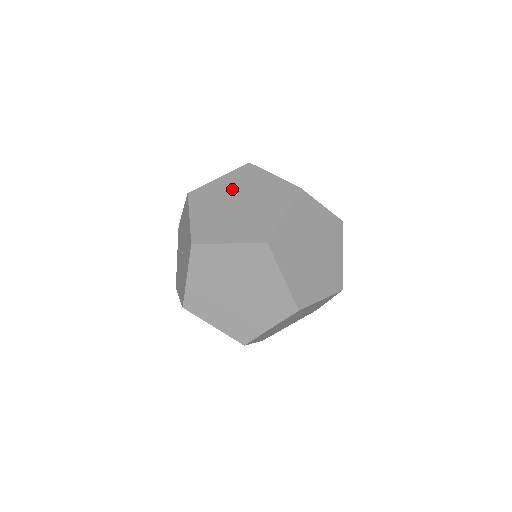
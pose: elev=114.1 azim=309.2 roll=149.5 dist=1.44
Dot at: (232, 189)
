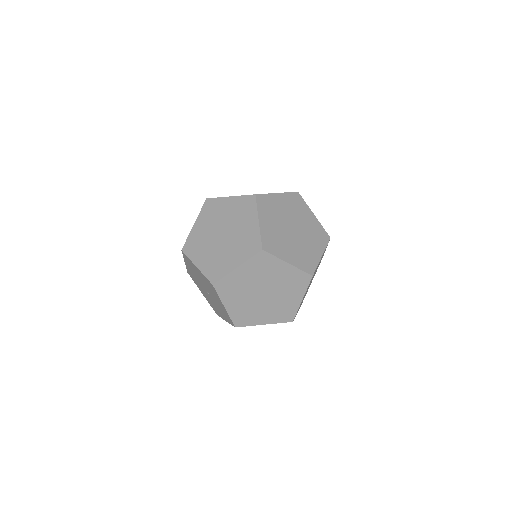
Dot at: (254, 280)
